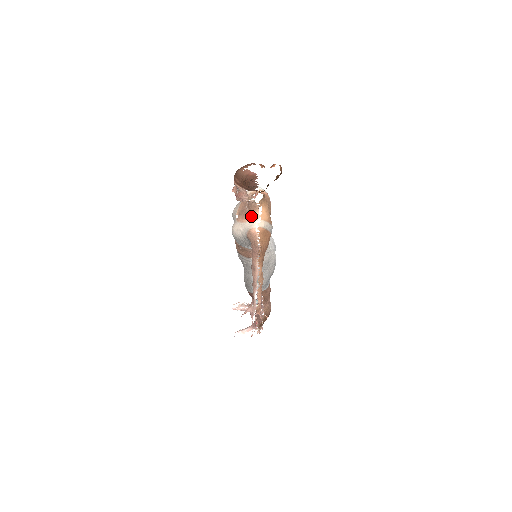
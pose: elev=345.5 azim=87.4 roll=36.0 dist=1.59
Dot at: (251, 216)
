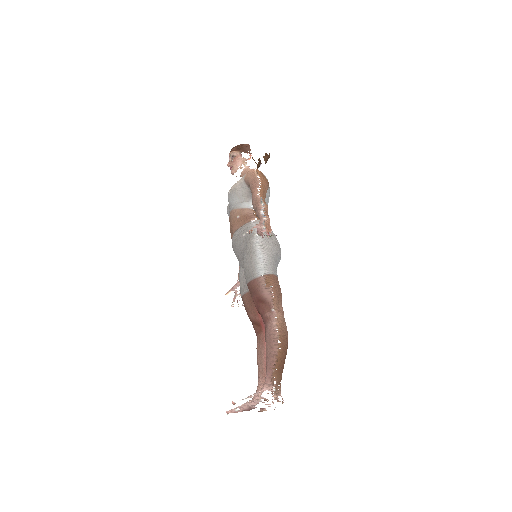
Dot at: occluded
